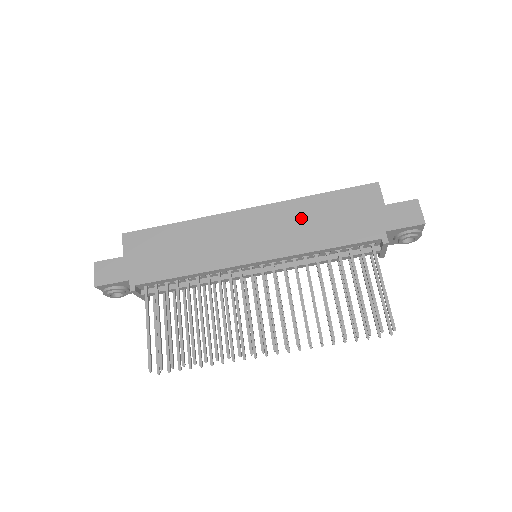
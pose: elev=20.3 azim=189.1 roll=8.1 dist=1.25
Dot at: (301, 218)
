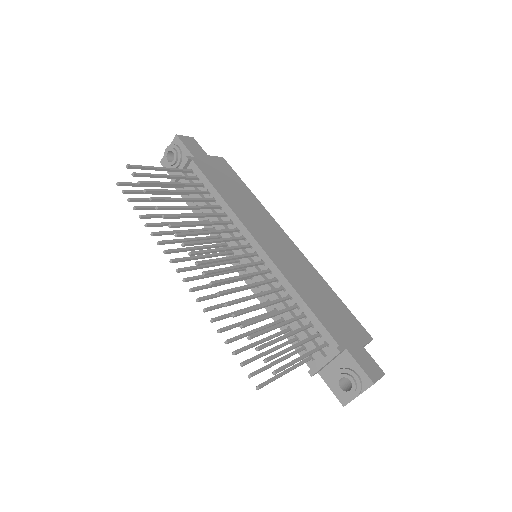
Dot at: (311, 279)
